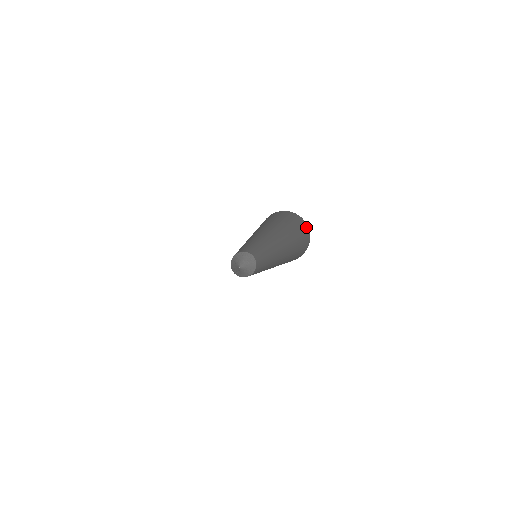
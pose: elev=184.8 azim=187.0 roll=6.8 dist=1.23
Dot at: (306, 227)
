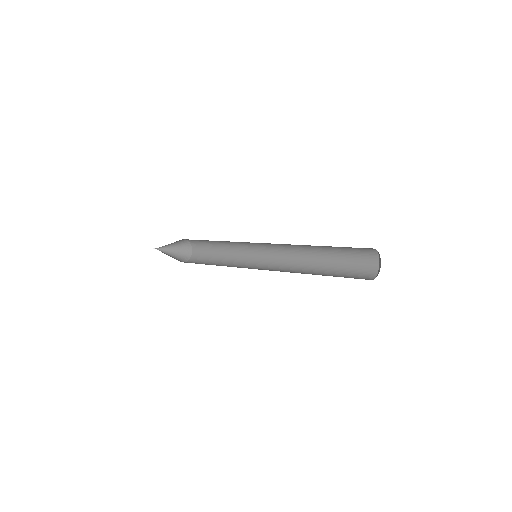
Dot at: (376, 262)
